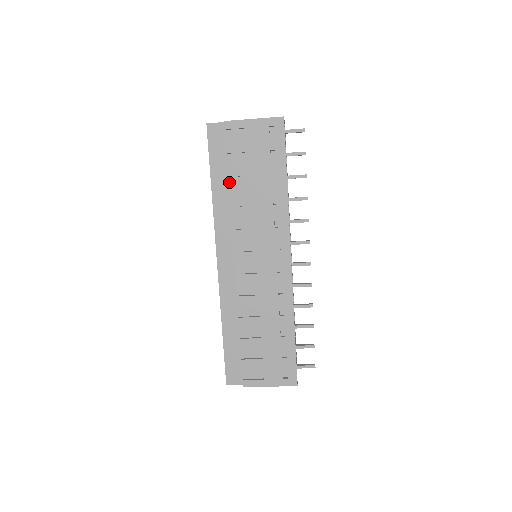
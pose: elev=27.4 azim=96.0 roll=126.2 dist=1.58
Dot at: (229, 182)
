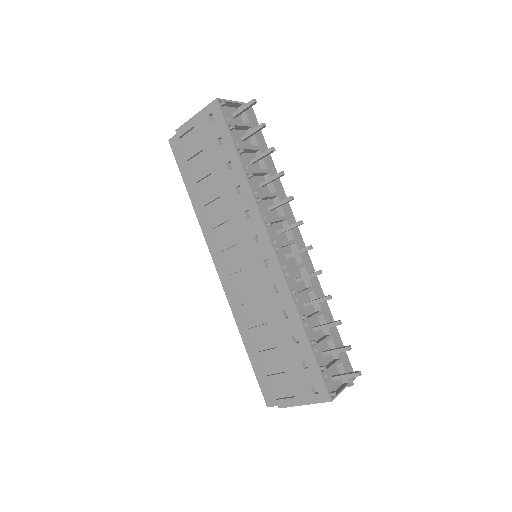
Dot at: occluded
